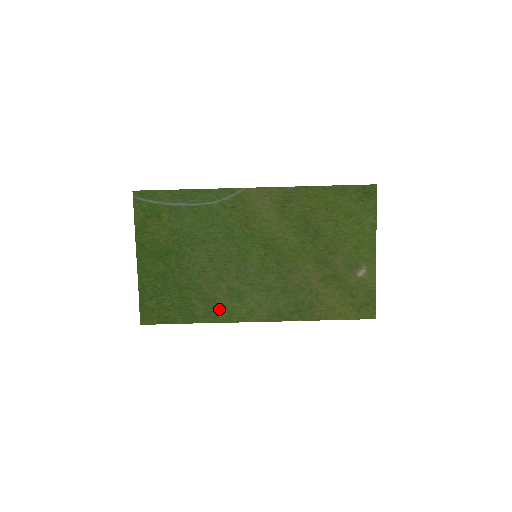
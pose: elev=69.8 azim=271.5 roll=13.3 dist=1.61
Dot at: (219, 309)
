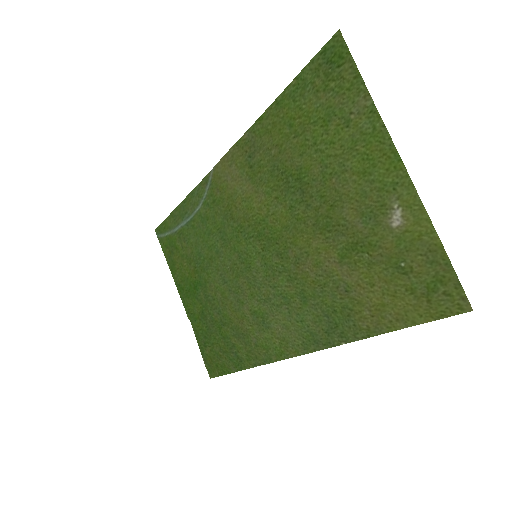
Dot at: (255, 345)
